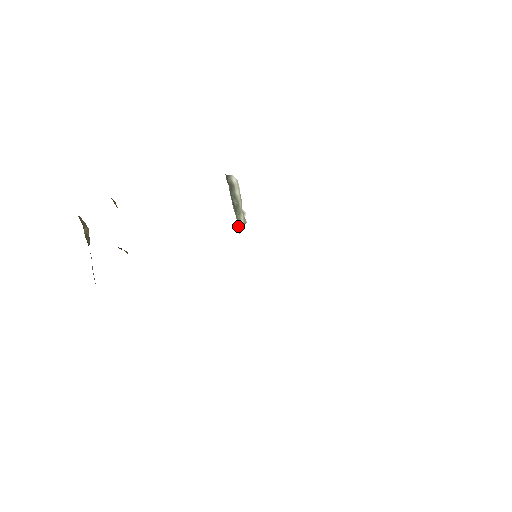
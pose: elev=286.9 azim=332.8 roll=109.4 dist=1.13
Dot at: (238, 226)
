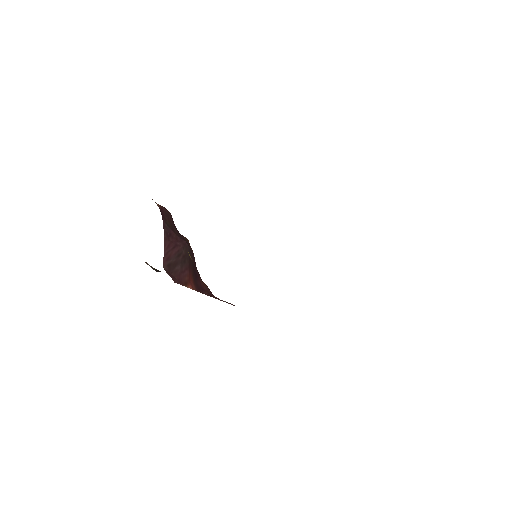
Dot at: occluded
